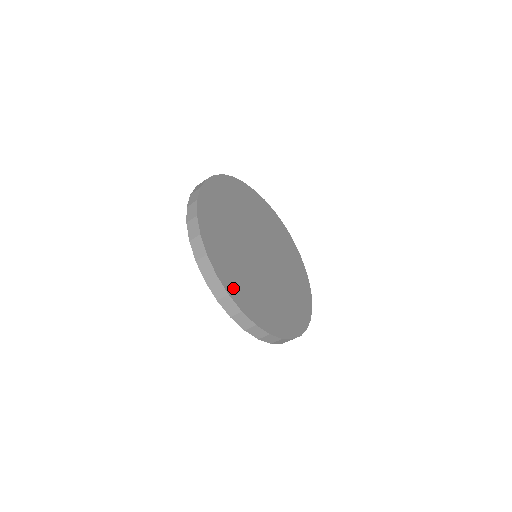
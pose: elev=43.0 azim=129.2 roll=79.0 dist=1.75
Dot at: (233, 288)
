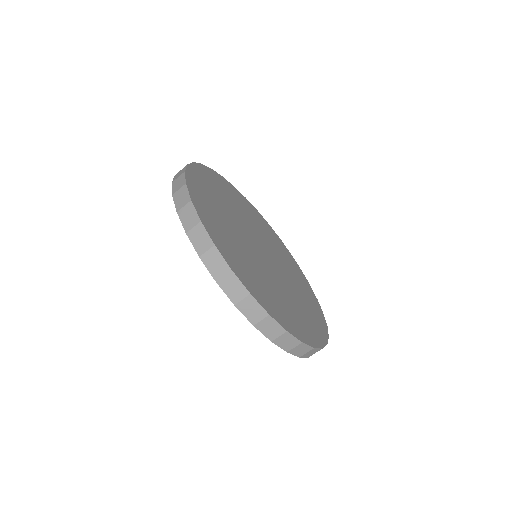
Dot at: (252, 286)
